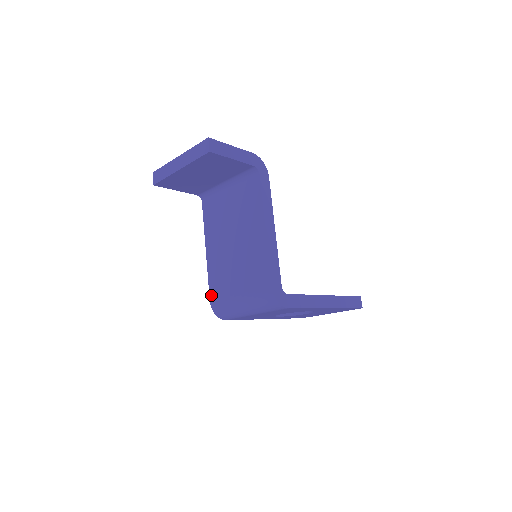
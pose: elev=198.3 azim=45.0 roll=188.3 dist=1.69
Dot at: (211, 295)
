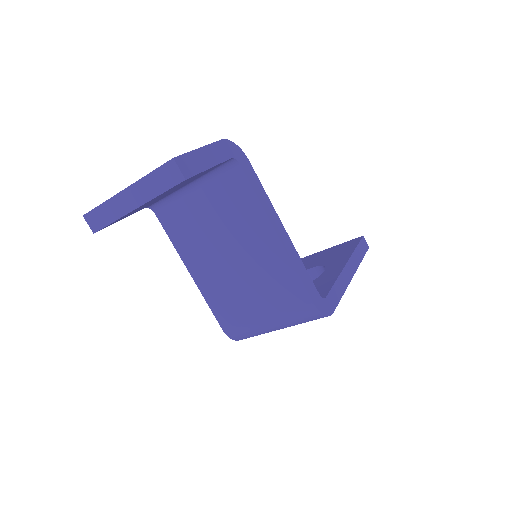
Dot at: (222, 323)
